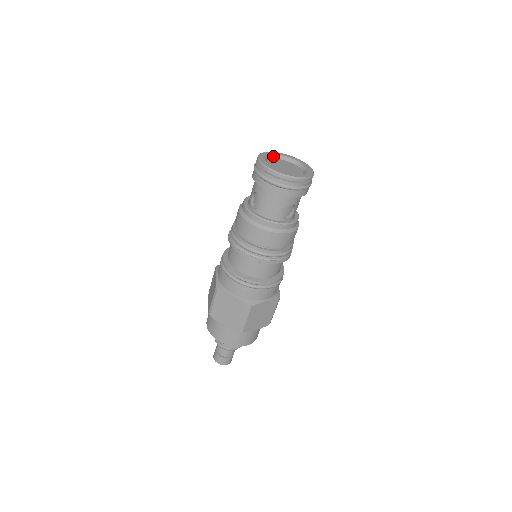
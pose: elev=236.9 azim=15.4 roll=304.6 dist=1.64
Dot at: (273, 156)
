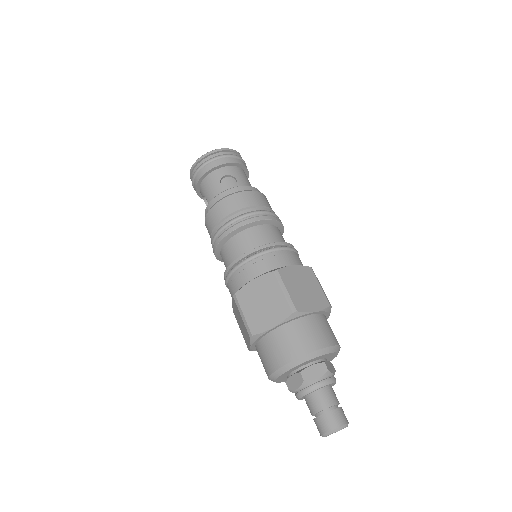
Dot at: occluded
